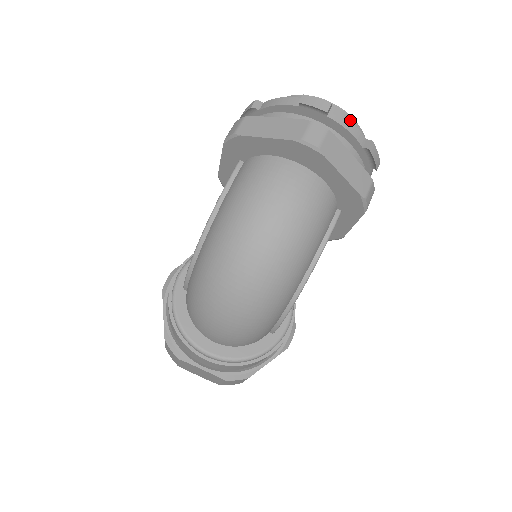
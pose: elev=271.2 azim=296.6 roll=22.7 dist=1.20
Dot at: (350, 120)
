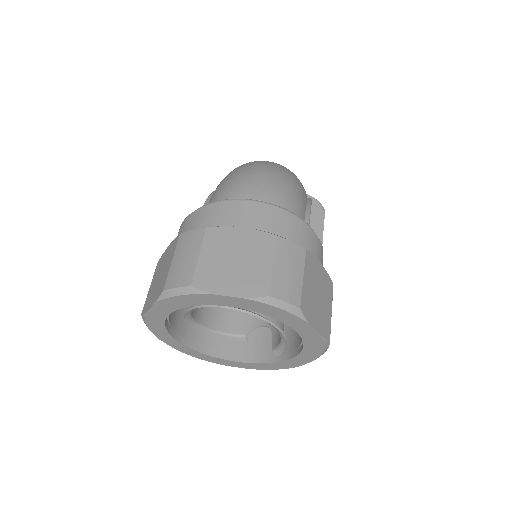
Dot at: occluded
